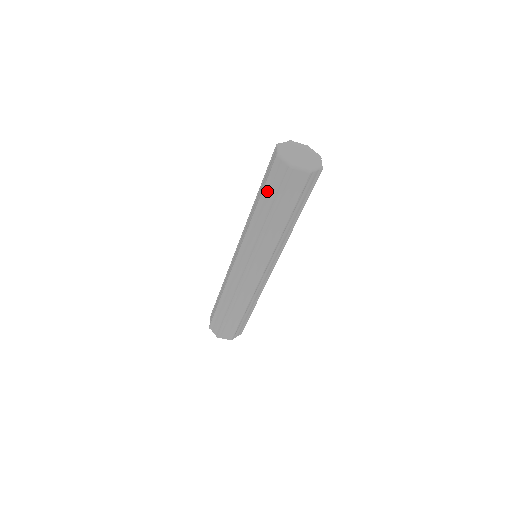
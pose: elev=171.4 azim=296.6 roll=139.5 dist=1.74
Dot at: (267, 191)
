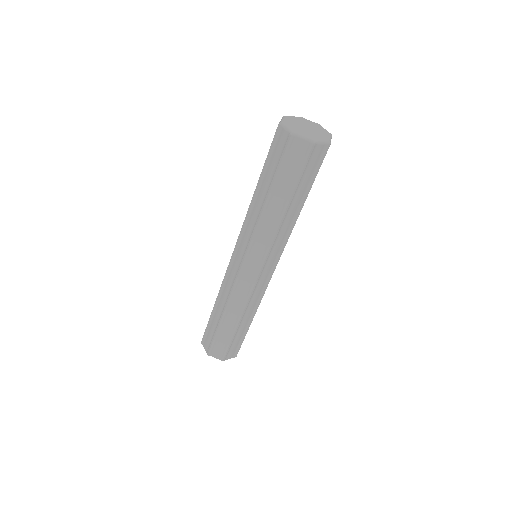
Dot at: (267, 168)
